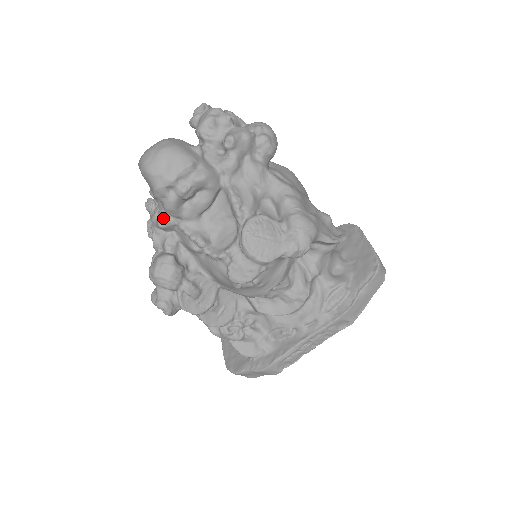
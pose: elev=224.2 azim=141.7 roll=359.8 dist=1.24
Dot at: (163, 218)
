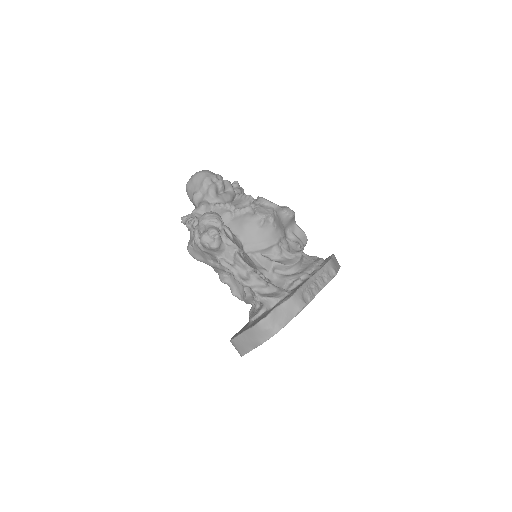
Dot at: (204, 202)
